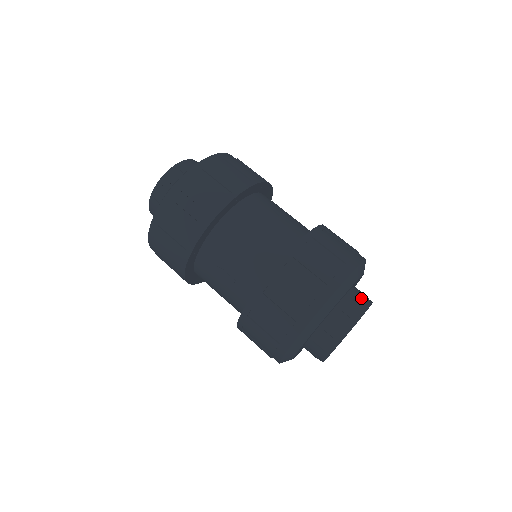
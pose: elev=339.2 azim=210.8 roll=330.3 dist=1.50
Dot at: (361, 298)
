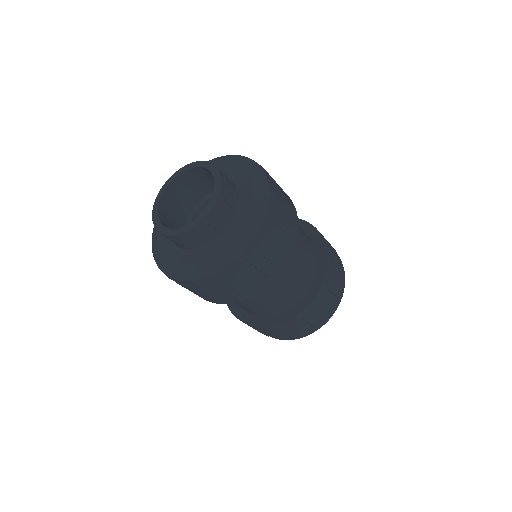
Dot at: occluded
